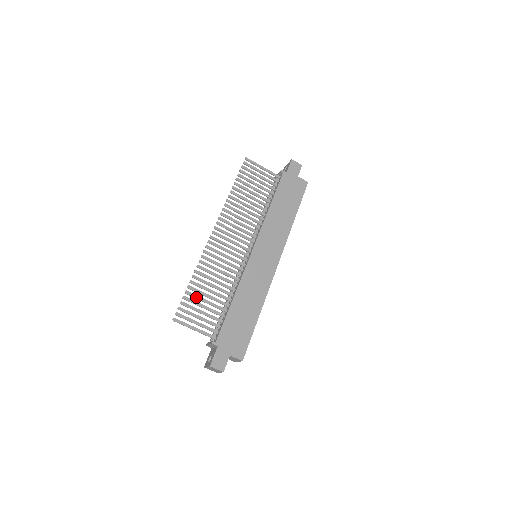
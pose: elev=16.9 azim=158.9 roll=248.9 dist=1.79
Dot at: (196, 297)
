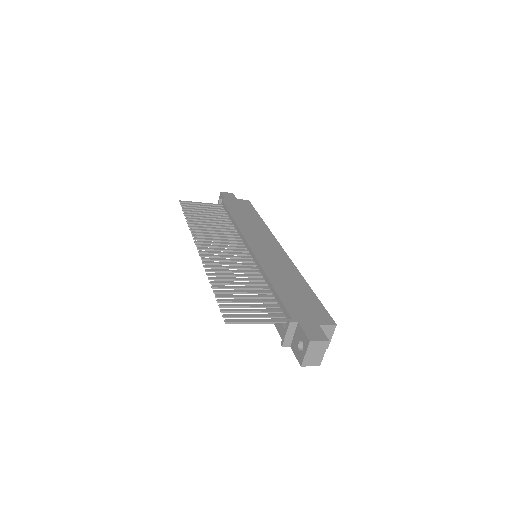
Dot at: (231, 296)
